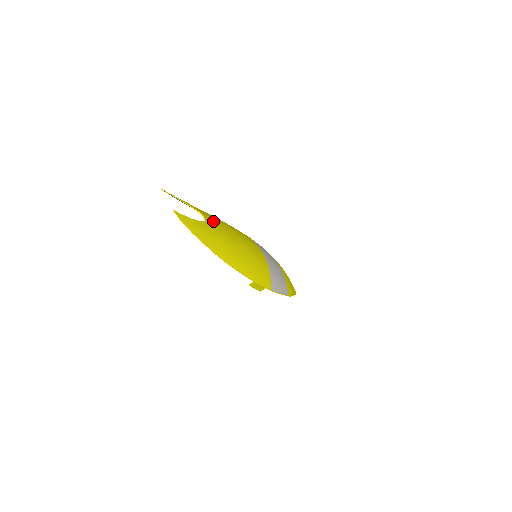
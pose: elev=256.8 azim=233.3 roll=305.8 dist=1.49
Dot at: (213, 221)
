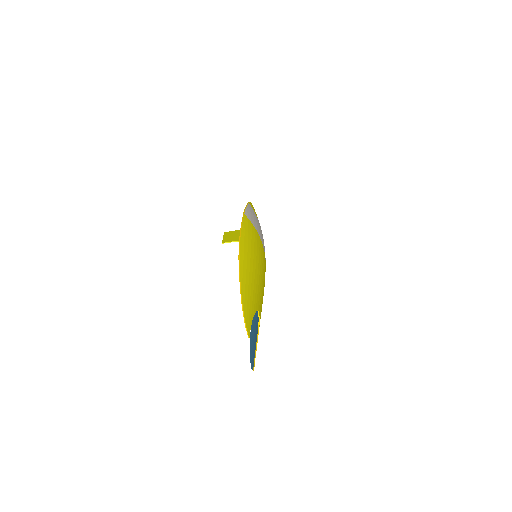
Dot at: (260, 301)
